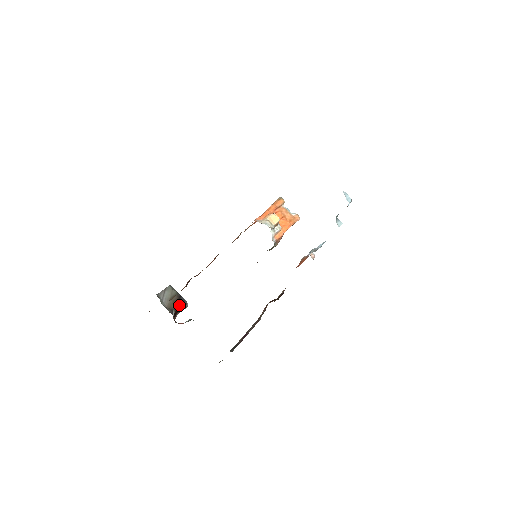
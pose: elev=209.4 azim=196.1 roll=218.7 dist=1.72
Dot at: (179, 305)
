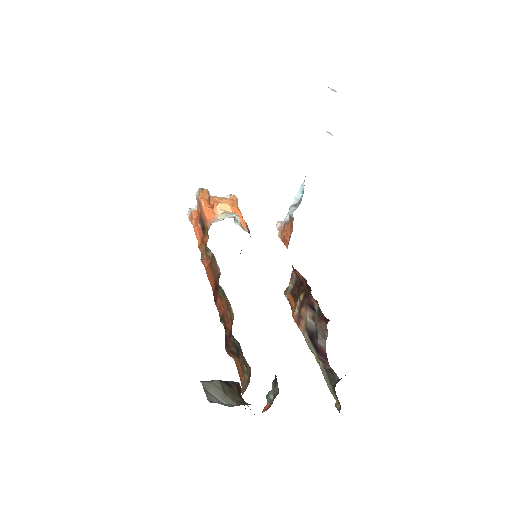
Dot at: (237, 392)
